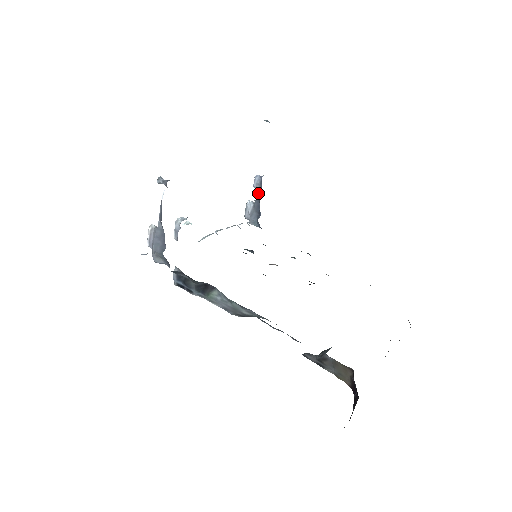
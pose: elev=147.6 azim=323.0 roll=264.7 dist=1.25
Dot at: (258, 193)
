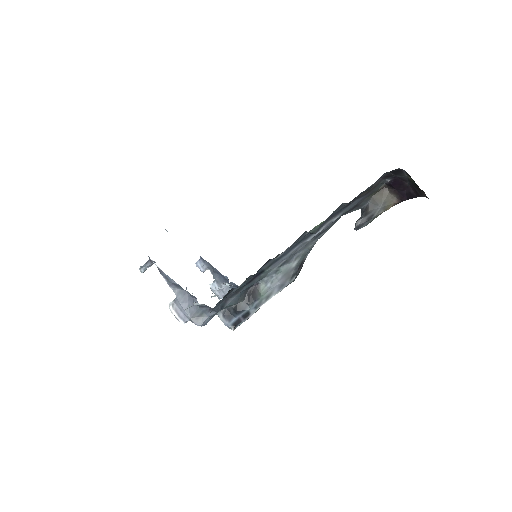
Dot at: (210, 270)
